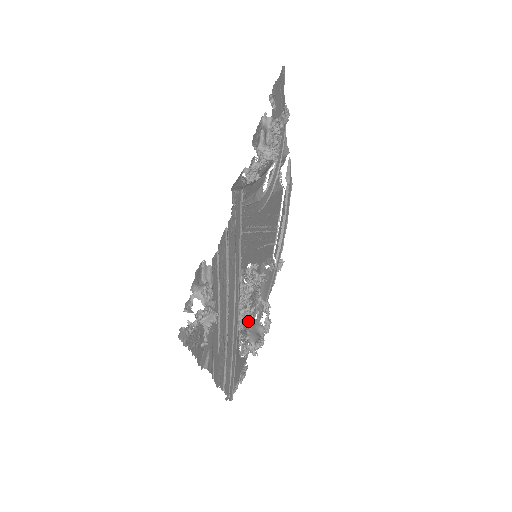
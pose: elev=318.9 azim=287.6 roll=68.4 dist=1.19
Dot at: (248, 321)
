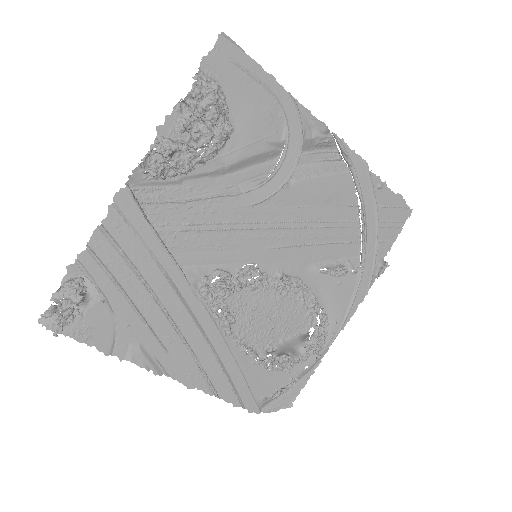
Dot at: (278, 330)
